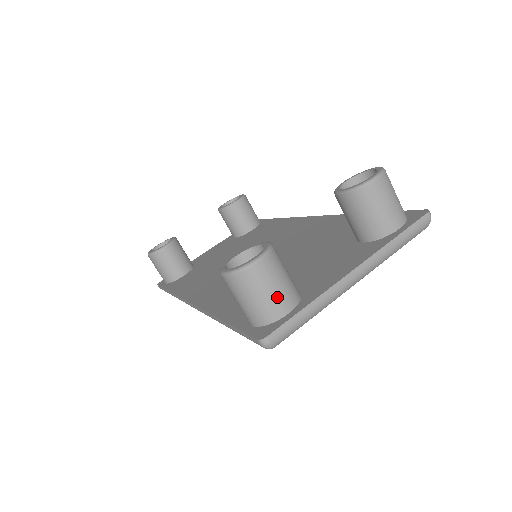
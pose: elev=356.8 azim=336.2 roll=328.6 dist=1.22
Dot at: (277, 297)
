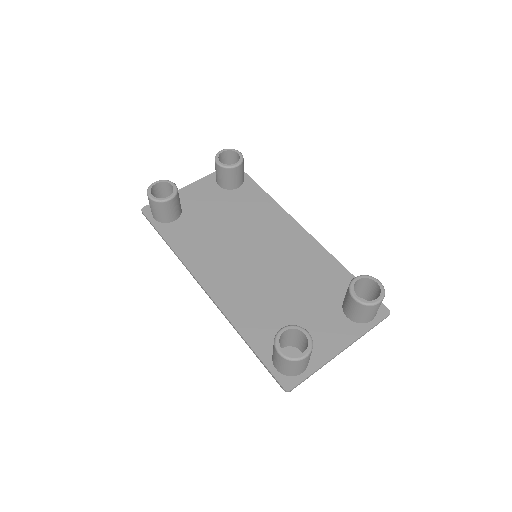
Dot at: (303, 368)
